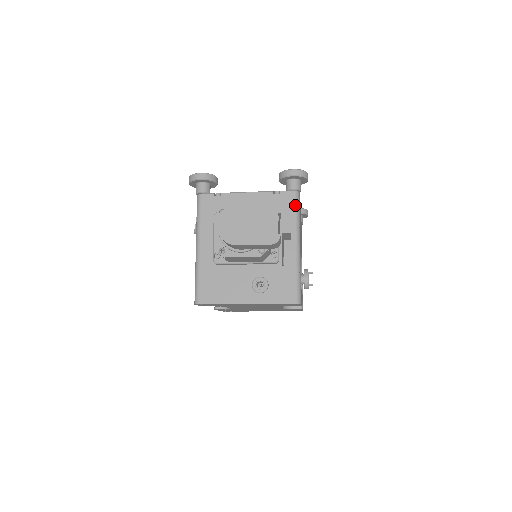
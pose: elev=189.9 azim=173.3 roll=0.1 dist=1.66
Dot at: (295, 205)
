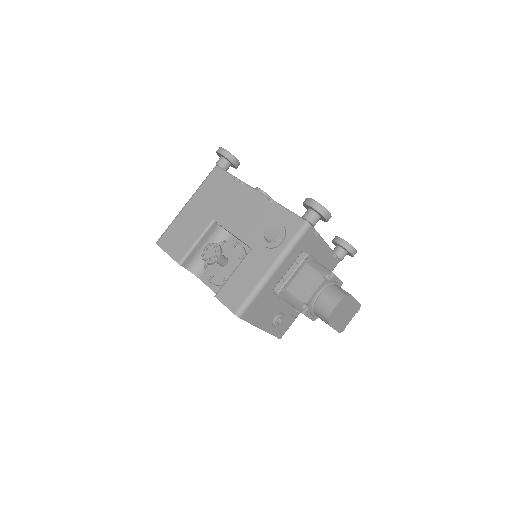
Dot at: occluded
